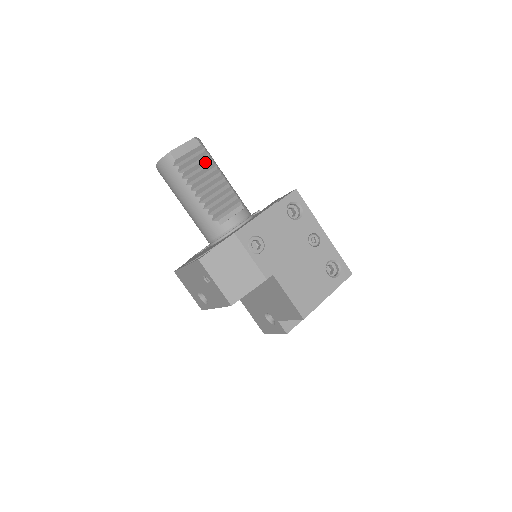
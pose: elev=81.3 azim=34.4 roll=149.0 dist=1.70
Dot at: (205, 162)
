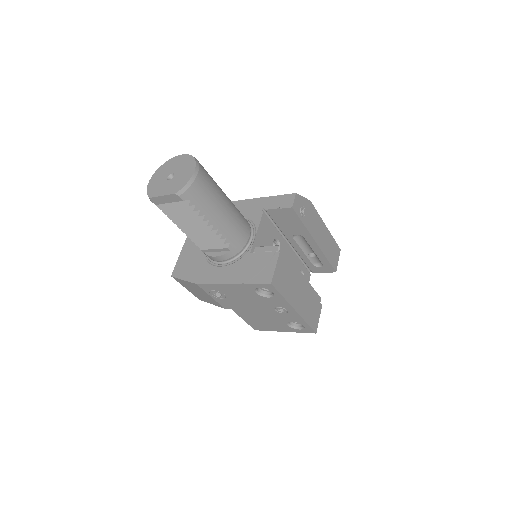
Dot at: (190, 211)
